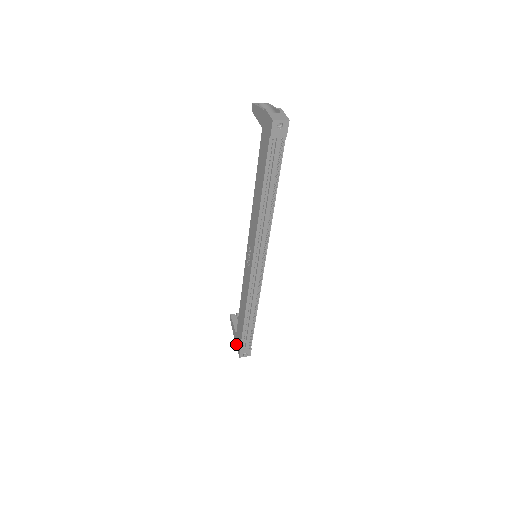
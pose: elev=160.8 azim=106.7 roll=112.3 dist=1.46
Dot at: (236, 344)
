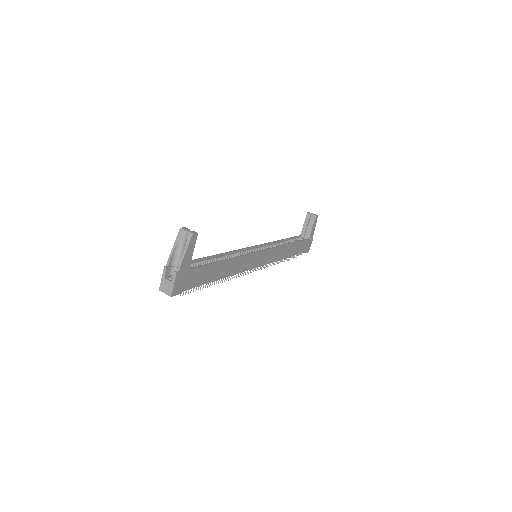
Dot at: occluded
